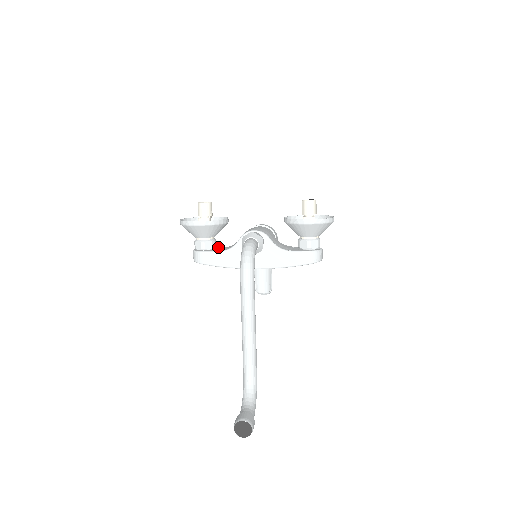
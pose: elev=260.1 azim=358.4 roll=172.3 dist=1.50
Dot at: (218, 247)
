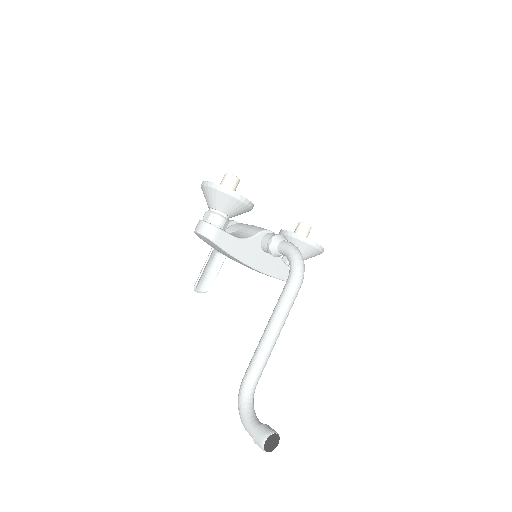
Dot at: occluded
